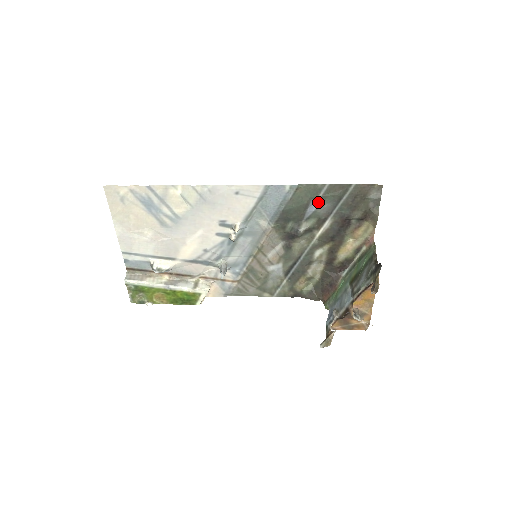
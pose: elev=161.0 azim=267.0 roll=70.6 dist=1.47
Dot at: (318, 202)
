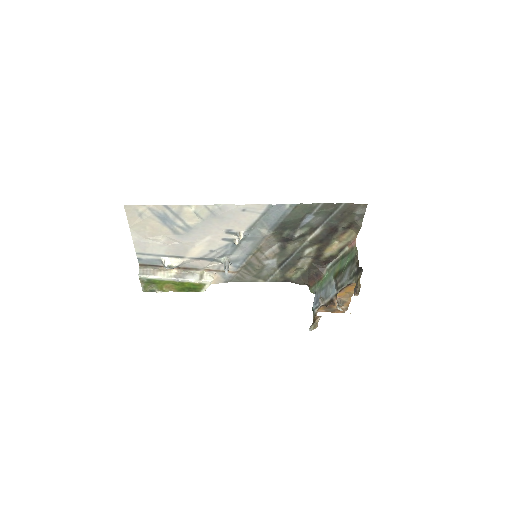
Dot at: (312, 216)
